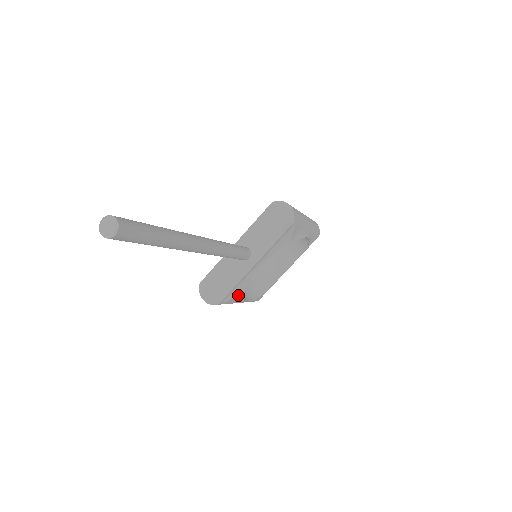
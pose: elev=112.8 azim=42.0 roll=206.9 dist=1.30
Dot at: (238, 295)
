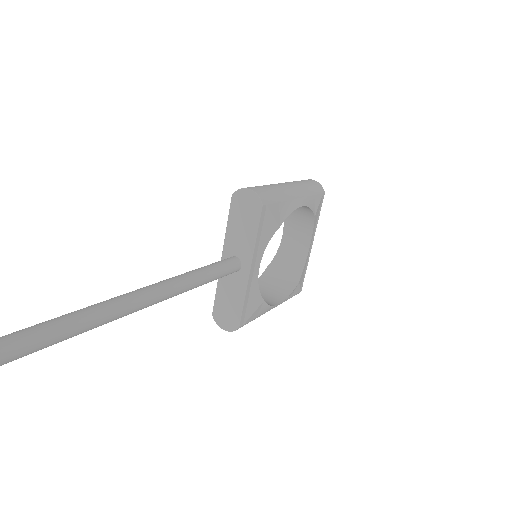
Dot at: (257, 307)
